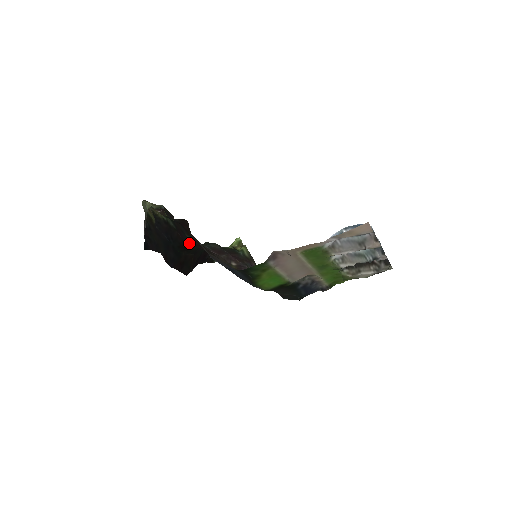
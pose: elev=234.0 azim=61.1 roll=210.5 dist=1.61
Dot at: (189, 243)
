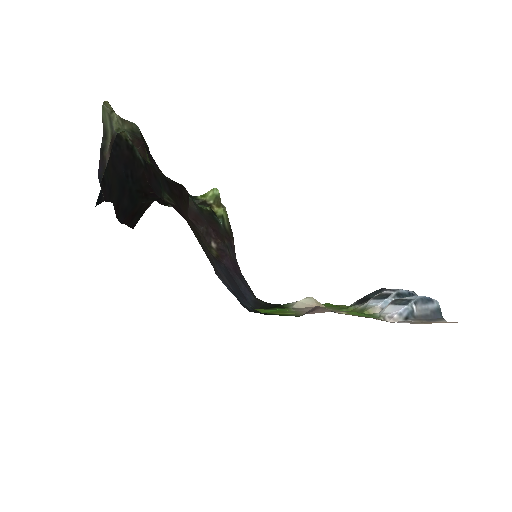
Dot at: (159, 196)
